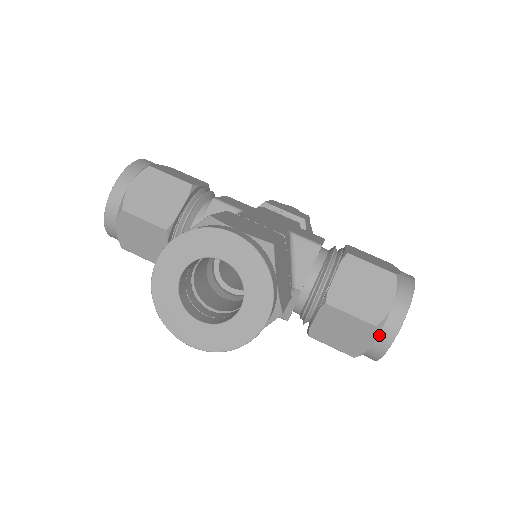
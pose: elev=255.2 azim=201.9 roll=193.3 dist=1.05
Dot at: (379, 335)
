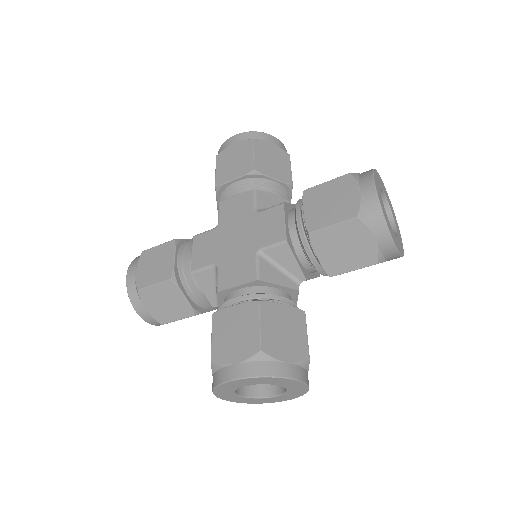
Dot at: (386, 259)
